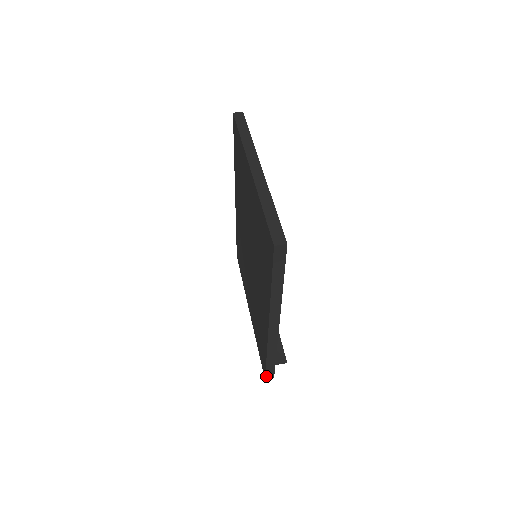
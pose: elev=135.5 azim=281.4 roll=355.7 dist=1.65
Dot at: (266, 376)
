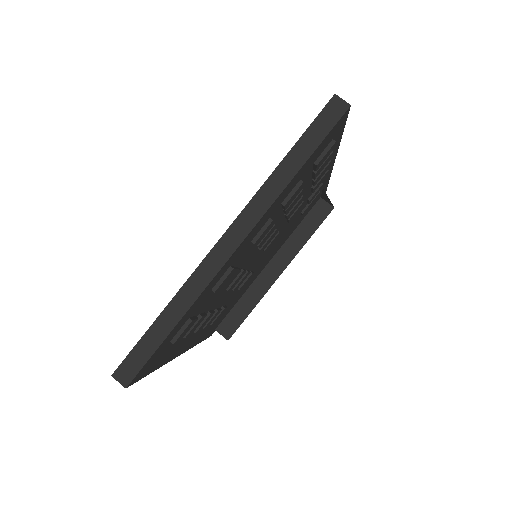
Dot at: occluded
